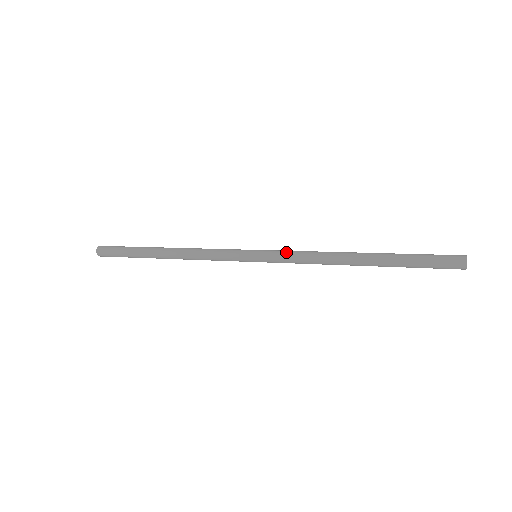
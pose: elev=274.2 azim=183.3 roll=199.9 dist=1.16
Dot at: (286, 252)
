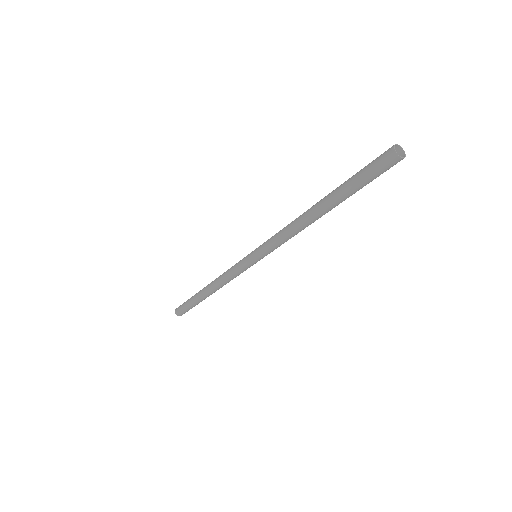
Dot at: (269, 244)
